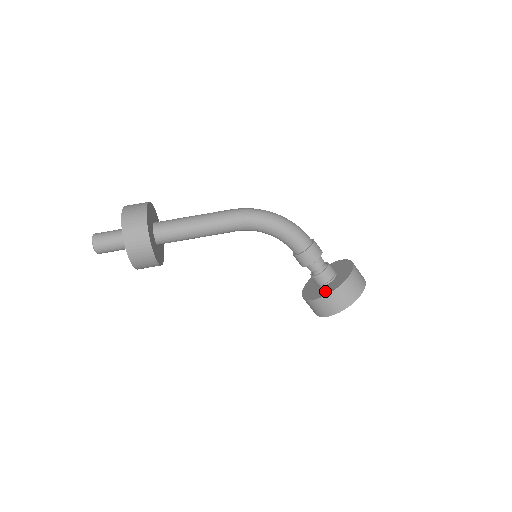
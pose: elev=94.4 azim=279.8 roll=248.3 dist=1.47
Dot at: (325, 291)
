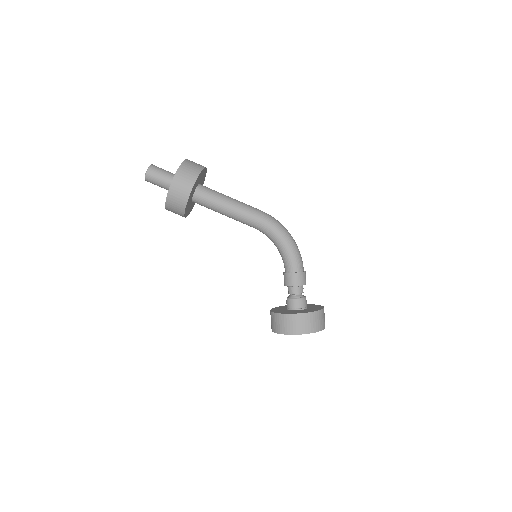
Dot at: (292, 312)
